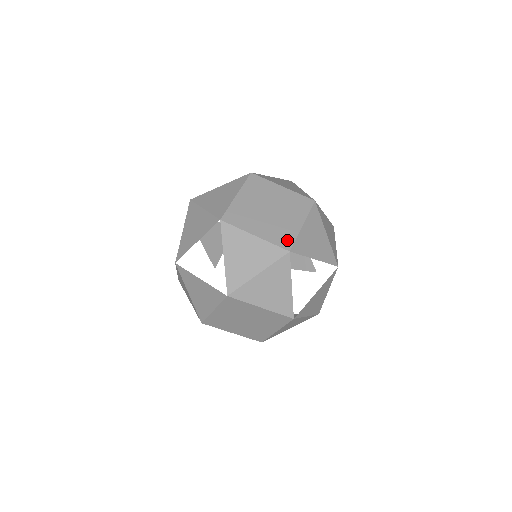
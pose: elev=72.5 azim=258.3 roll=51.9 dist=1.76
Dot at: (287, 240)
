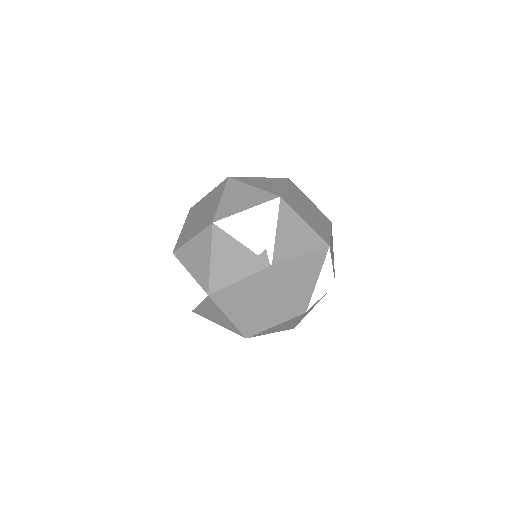
Dot at: (295, 309)
